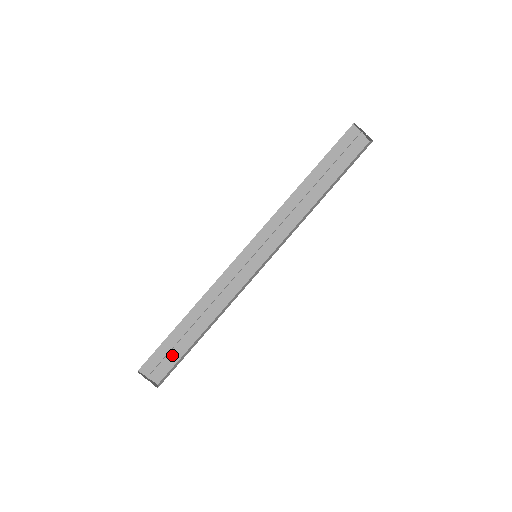
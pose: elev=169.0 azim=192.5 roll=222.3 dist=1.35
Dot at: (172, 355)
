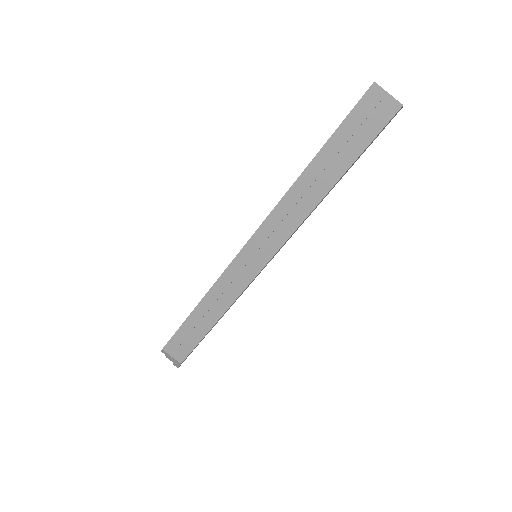
Dot at: (189, 341)
